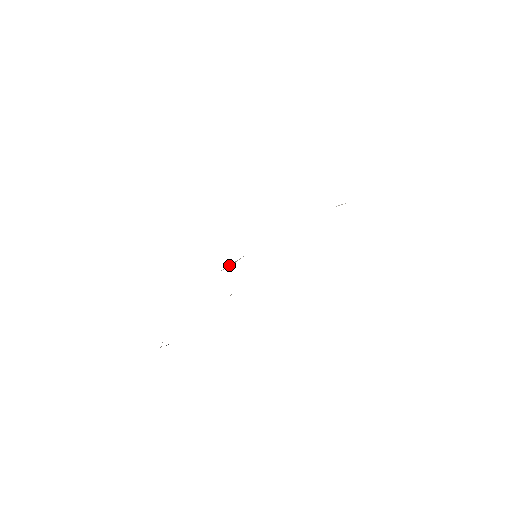
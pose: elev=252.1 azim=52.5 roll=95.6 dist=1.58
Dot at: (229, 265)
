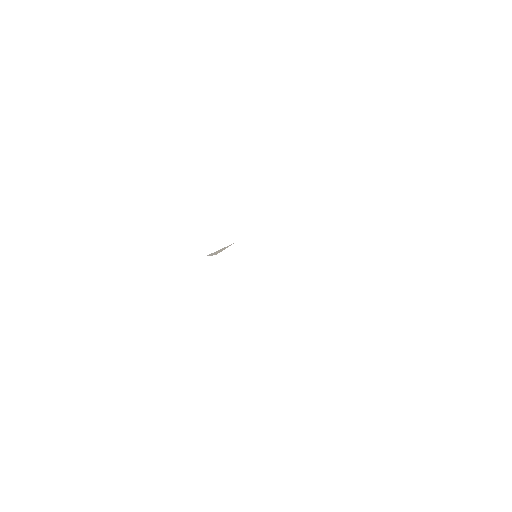
Dot at: (216, 251)
